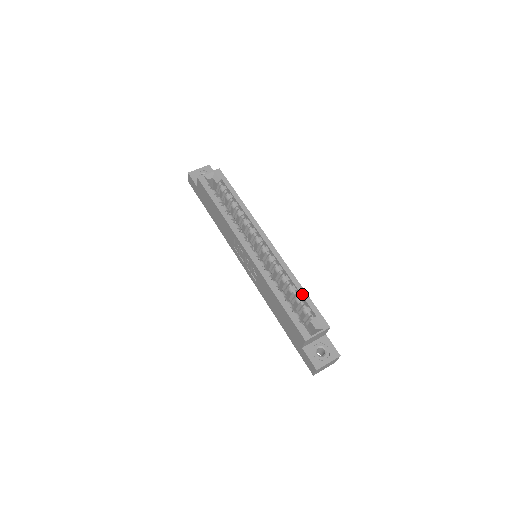
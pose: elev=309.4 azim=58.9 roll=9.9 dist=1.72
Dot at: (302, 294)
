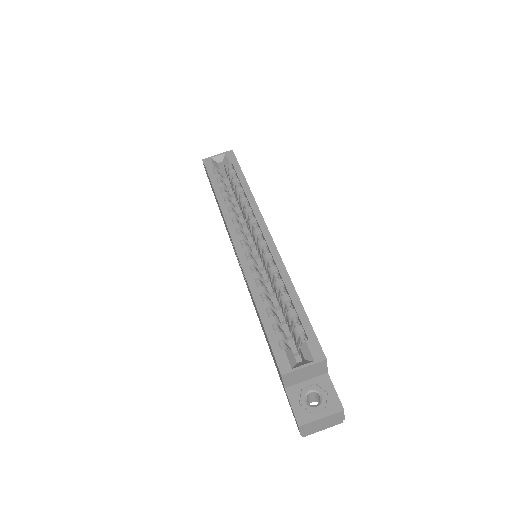
Dot at: (295, 306)
